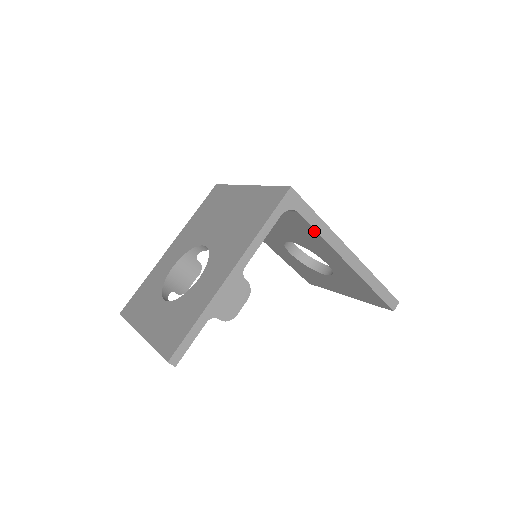
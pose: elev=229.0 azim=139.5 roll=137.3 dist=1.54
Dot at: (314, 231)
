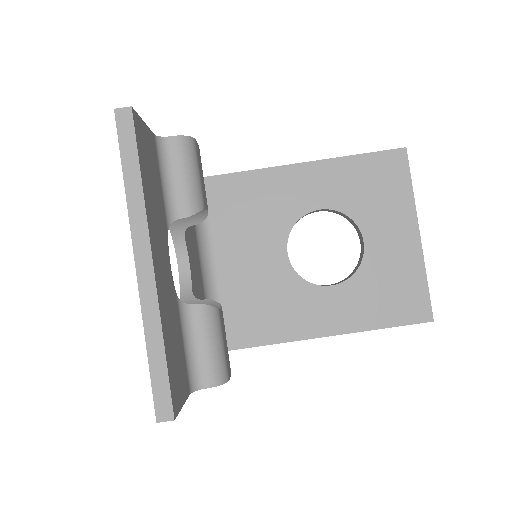
Dot at: (238, 176)
